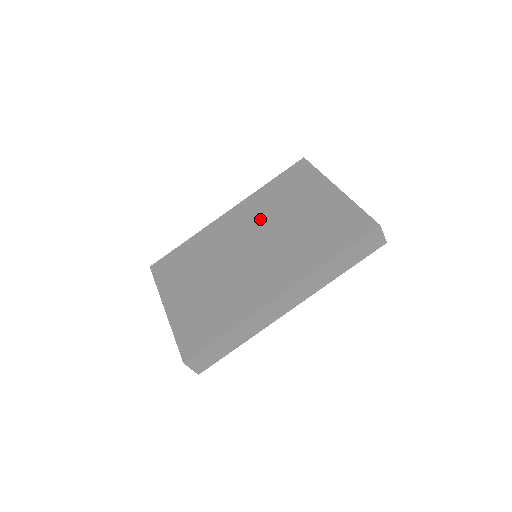
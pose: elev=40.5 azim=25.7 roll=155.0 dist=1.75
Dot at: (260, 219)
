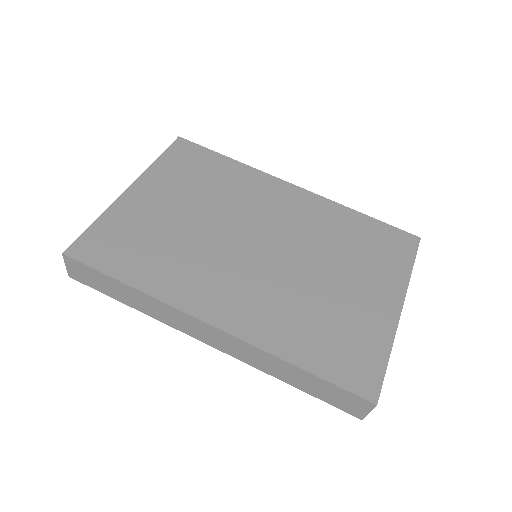
Dot at: (306, 233)
